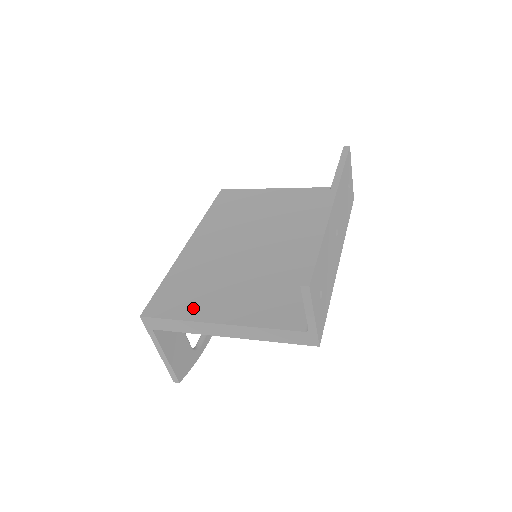
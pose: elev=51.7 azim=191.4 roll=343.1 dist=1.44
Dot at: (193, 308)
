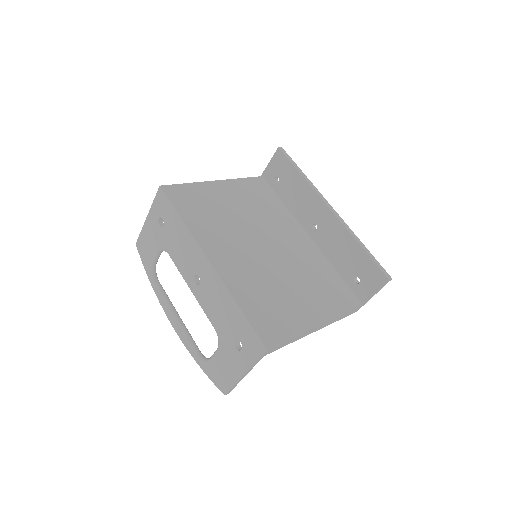
Dot at: (293, 322)
